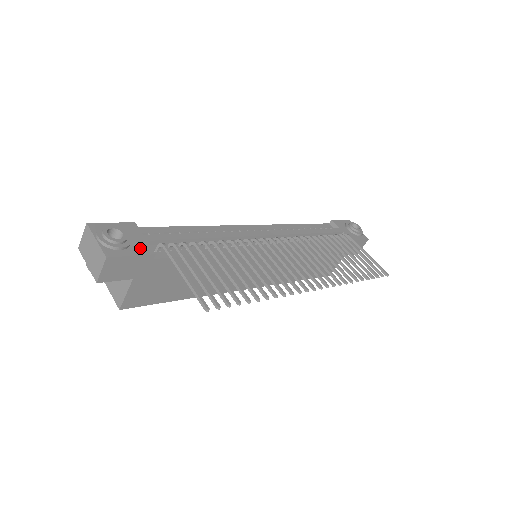
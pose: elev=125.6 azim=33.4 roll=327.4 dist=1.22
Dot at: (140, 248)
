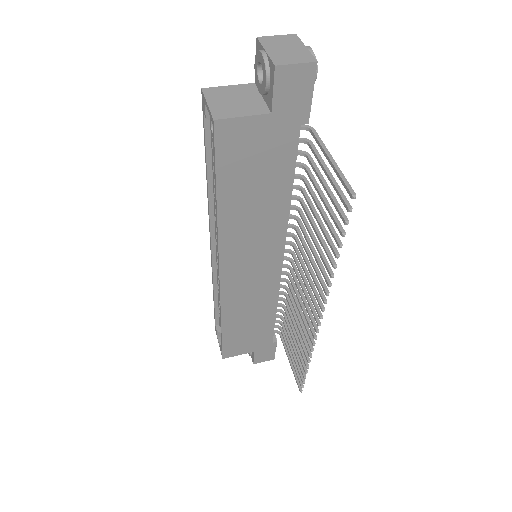
Dot at: occluded
